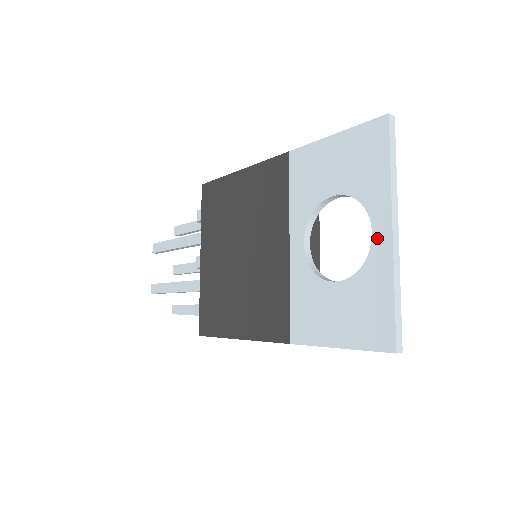
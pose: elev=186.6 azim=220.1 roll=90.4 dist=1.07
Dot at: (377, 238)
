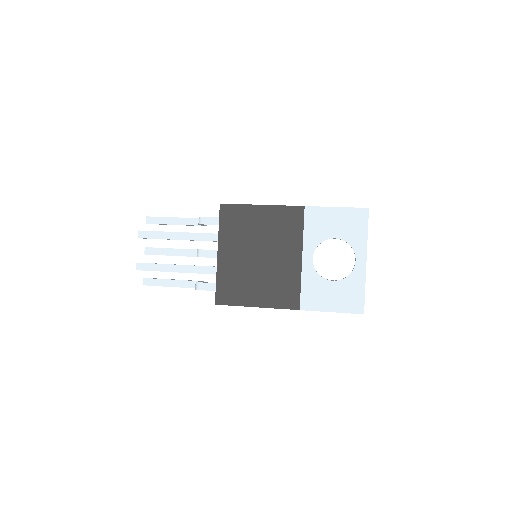
Dot at: (358, 264)
